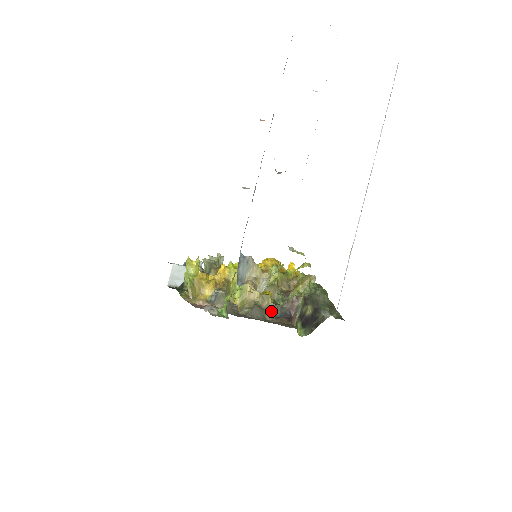
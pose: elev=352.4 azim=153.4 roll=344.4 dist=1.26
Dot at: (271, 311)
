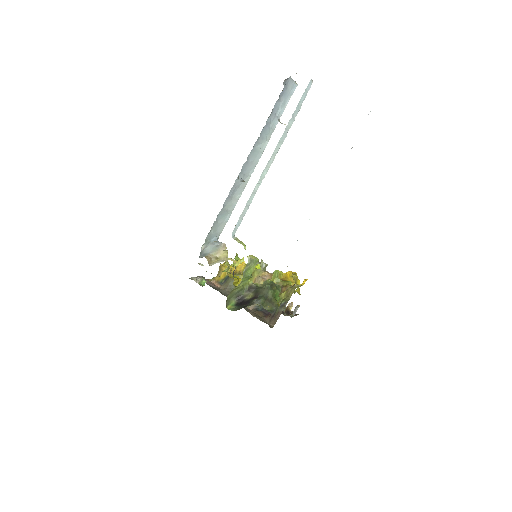
Dot at: occluded
